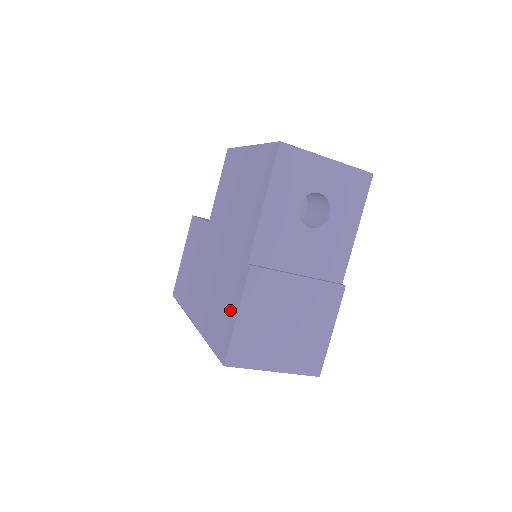
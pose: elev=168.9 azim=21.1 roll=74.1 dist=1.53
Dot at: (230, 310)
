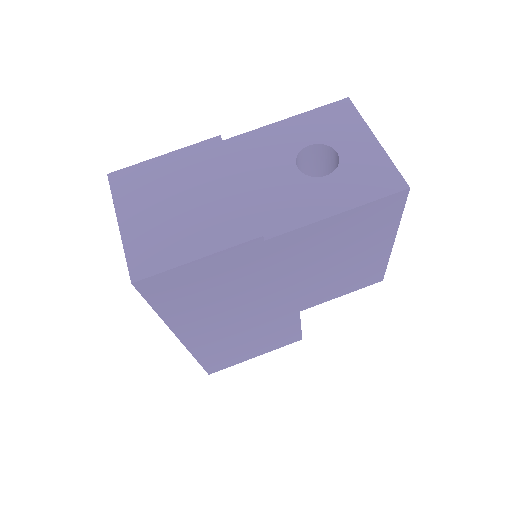
Dot at: occluded
